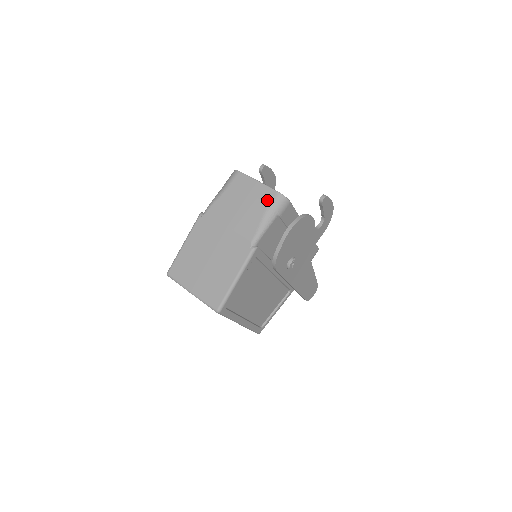
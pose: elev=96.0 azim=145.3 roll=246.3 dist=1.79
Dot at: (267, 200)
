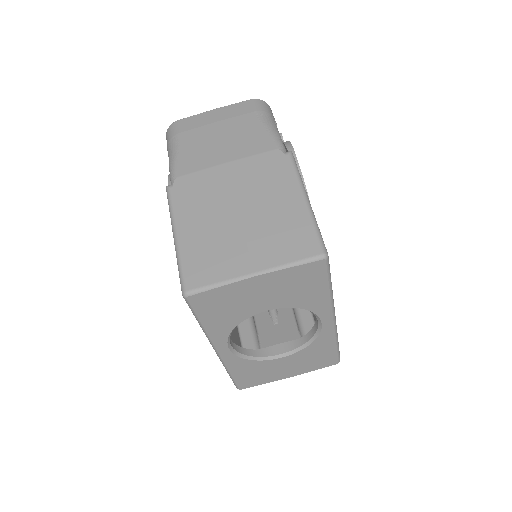
Dot at: (248, 110)
